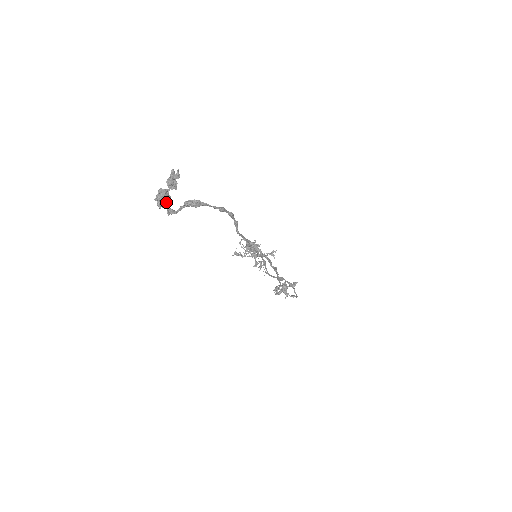
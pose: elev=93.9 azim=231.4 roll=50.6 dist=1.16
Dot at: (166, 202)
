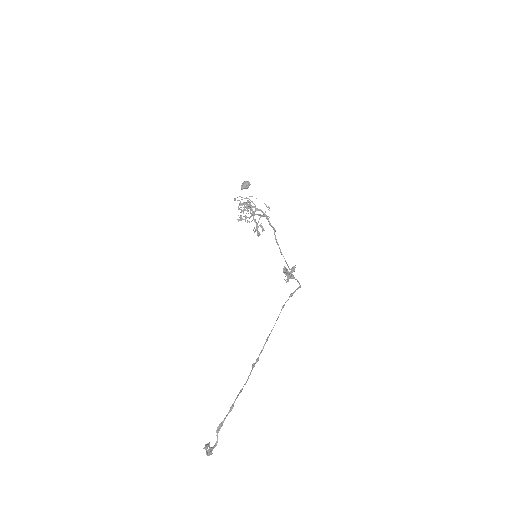
Dot at: (212, 450)
